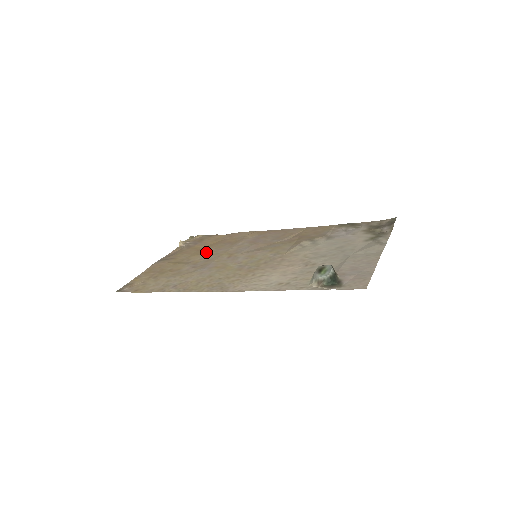
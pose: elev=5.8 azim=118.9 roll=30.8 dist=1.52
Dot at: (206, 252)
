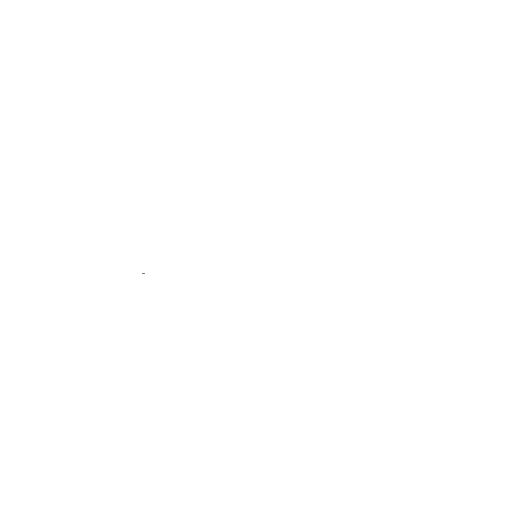
Dot at: occluded
